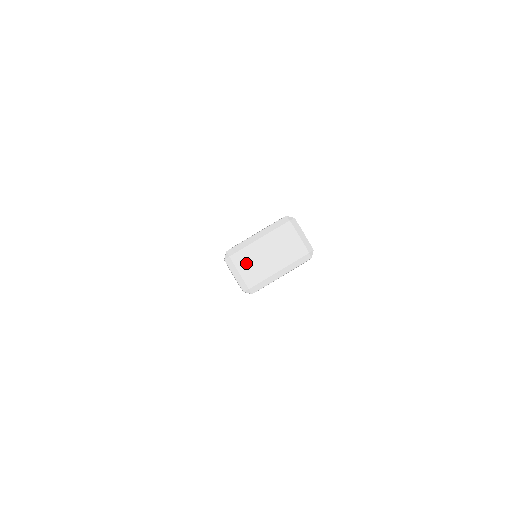
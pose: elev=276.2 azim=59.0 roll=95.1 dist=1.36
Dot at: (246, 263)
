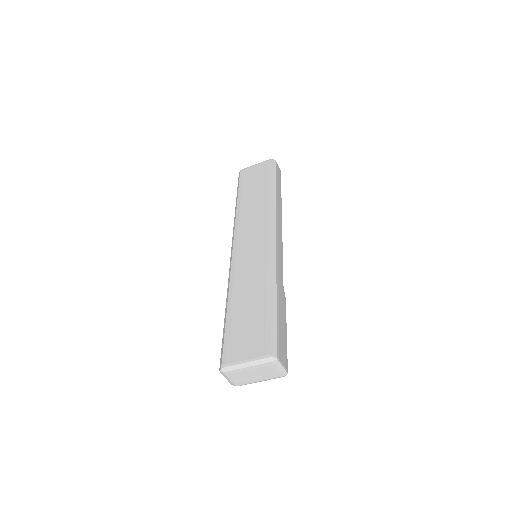
Dot at: (235, 376)
